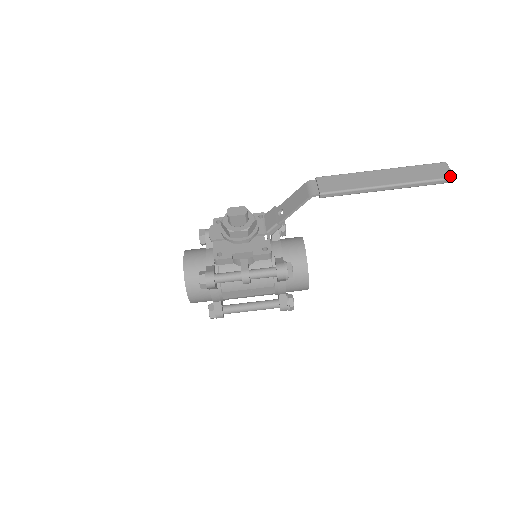
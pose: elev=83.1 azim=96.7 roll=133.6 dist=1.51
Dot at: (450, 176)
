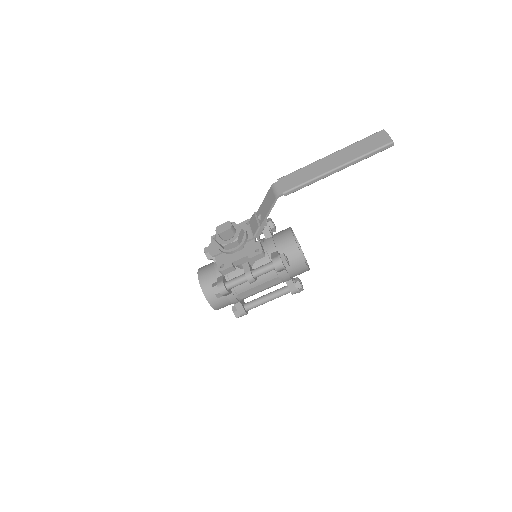
Dot at: (389, 142)
